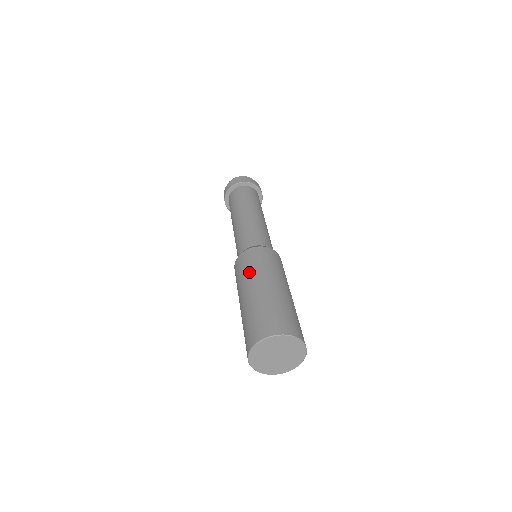
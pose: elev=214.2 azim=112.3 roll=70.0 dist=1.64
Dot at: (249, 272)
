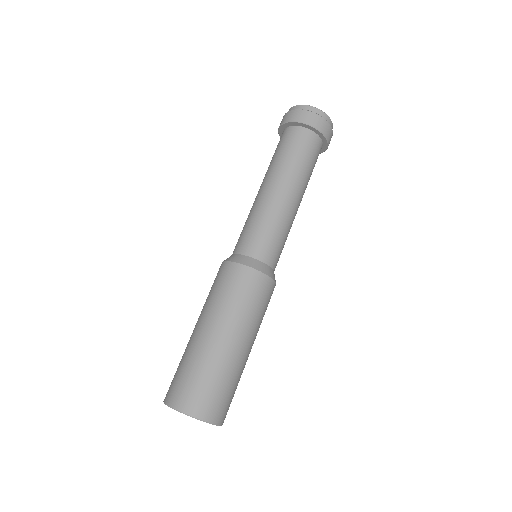
Dot at: (236, 308)
